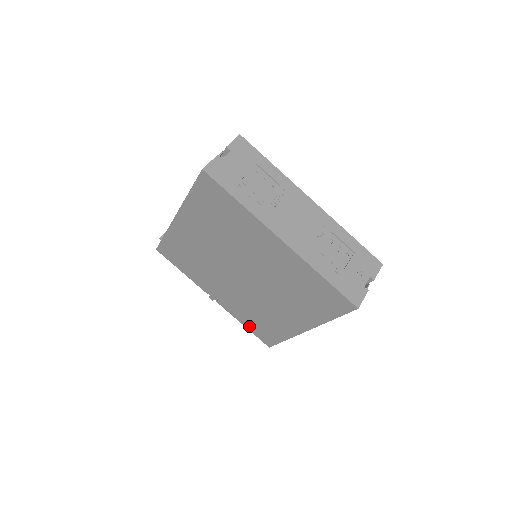
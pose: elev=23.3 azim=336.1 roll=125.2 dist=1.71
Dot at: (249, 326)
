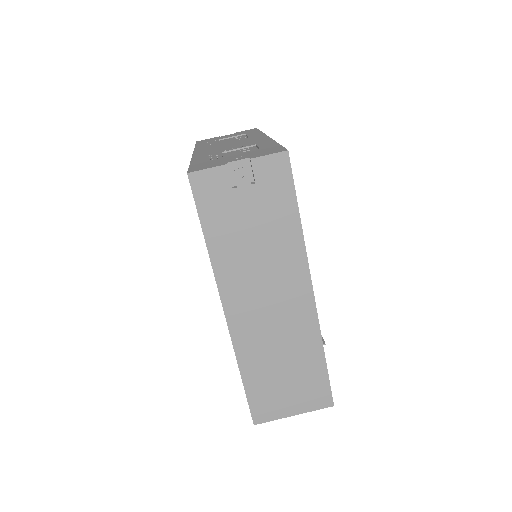
Dot at: occluded
